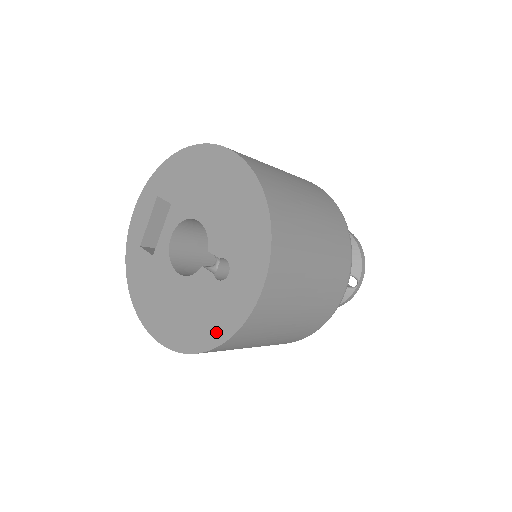
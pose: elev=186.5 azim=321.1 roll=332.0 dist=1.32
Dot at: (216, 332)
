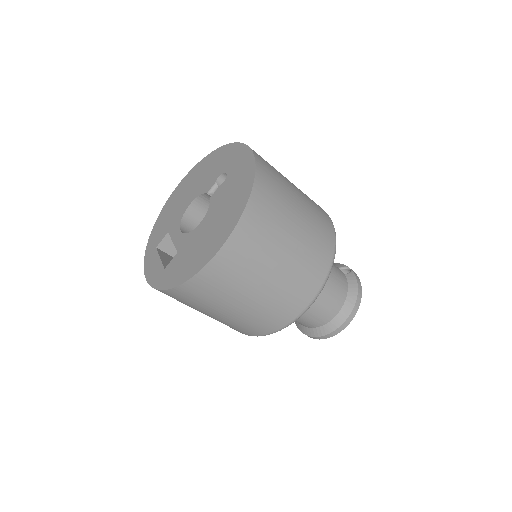
Dot at: (247, 179)
